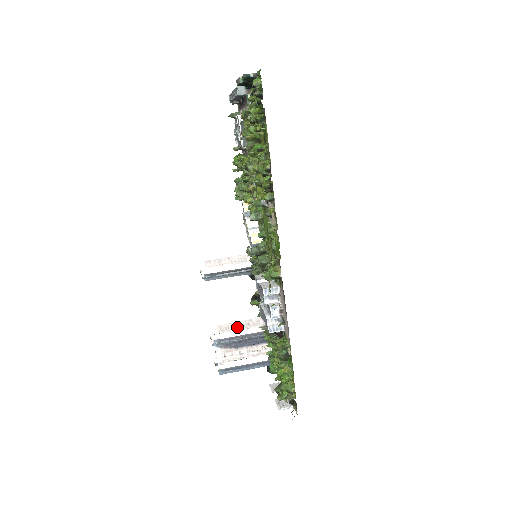
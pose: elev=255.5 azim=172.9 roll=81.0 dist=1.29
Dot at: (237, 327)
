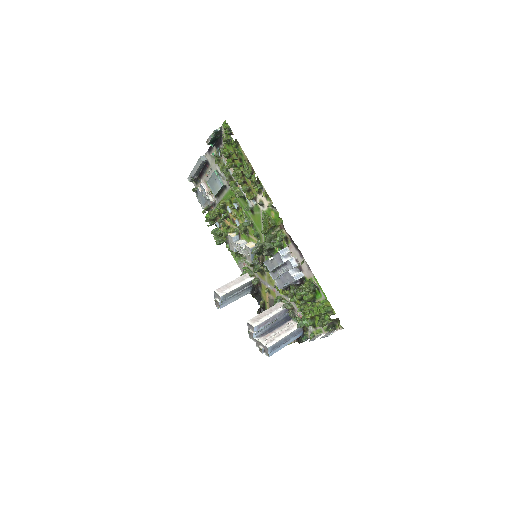
Dot at: (265, 315)
